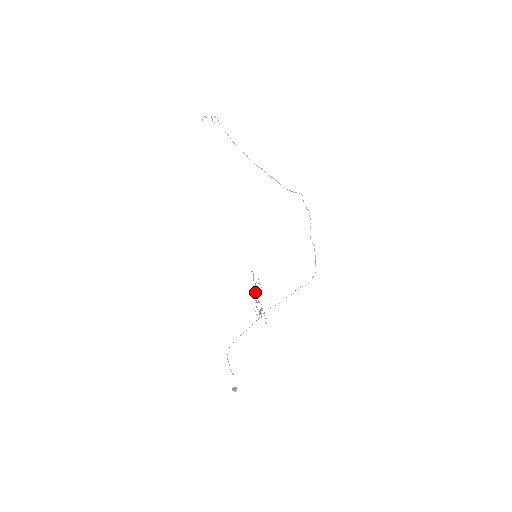
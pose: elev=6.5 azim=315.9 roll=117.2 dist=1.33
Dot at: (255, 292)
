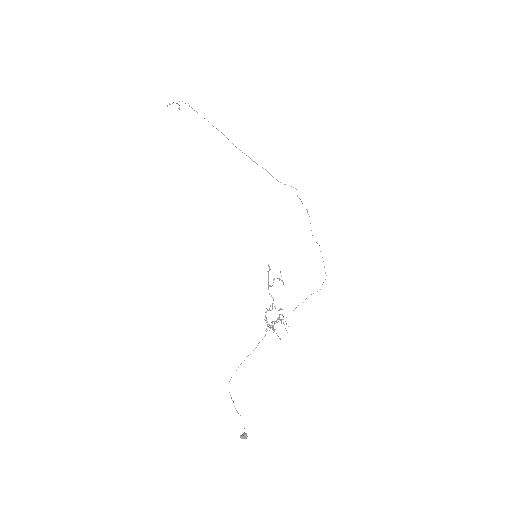
Dot at: occluded
